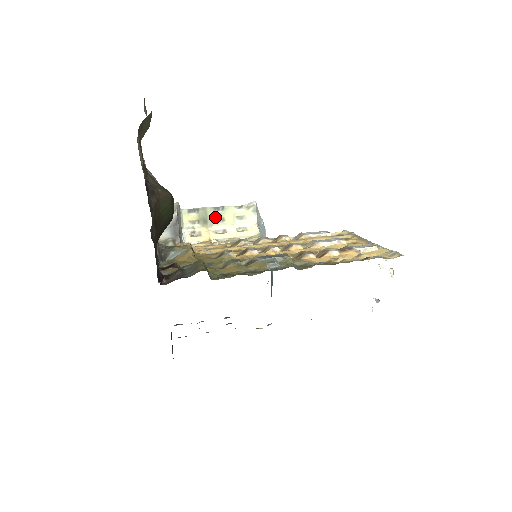
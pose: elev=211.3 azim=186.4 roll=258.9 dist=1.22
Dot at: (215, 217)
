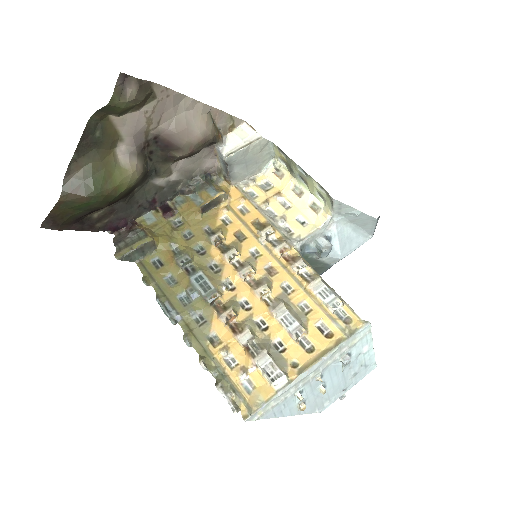
Dot at: (300, 174)
